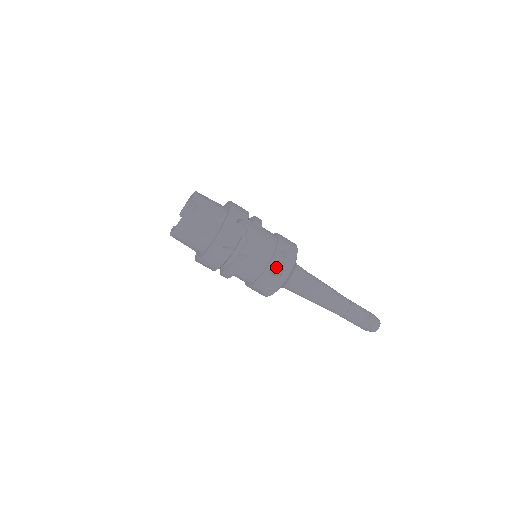
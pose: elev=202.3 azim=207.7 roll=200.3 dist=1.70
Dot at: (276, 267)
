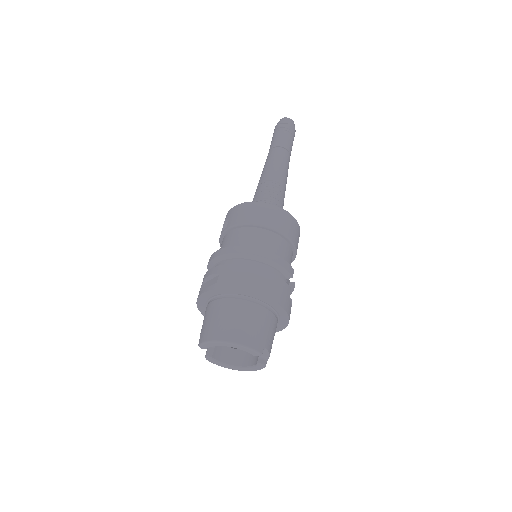
Dot at: occluded
